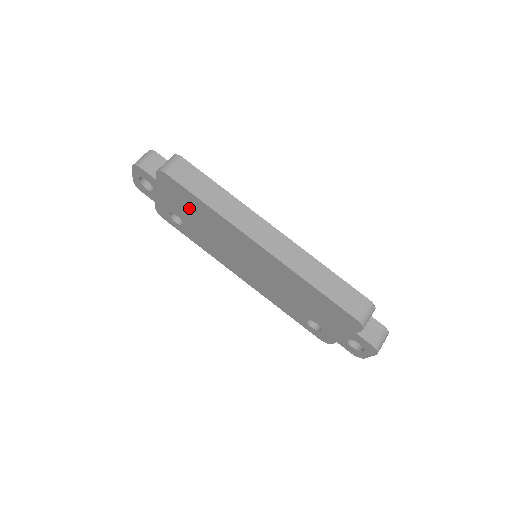
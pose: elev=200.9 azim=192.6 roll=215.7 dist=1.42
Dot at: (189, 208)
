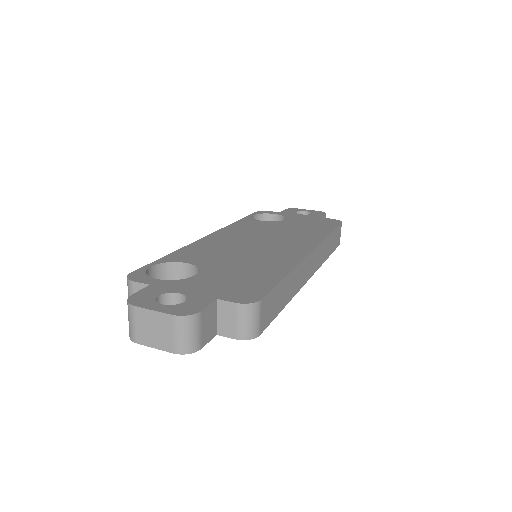
Dot at: occluded
